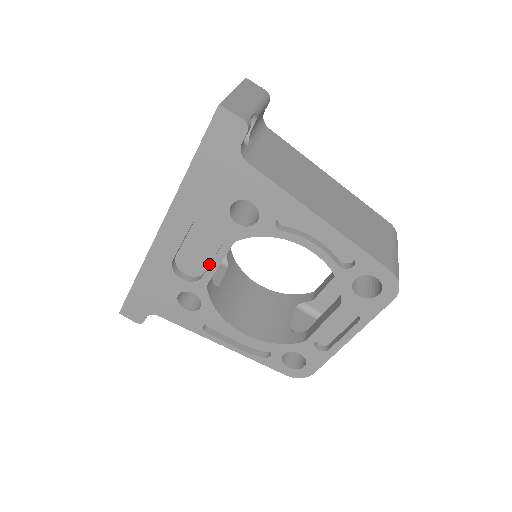
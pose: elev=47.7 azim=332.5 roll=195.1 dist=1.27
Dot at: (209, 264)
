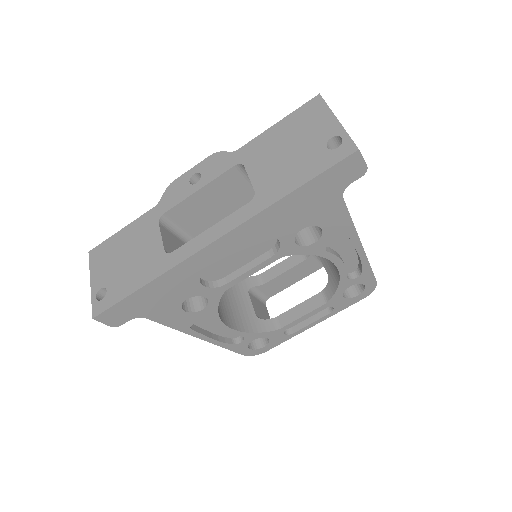
Dot at: (234, 271)
